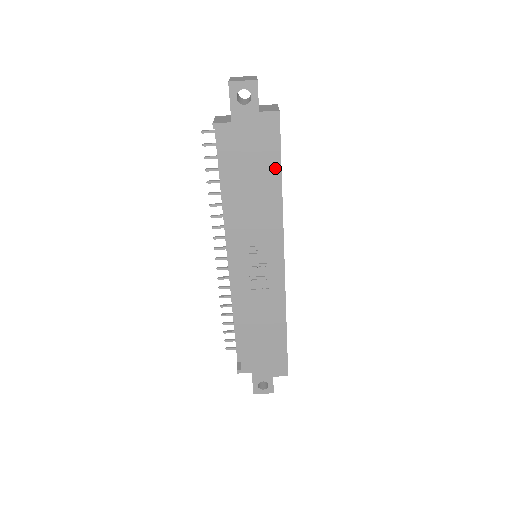
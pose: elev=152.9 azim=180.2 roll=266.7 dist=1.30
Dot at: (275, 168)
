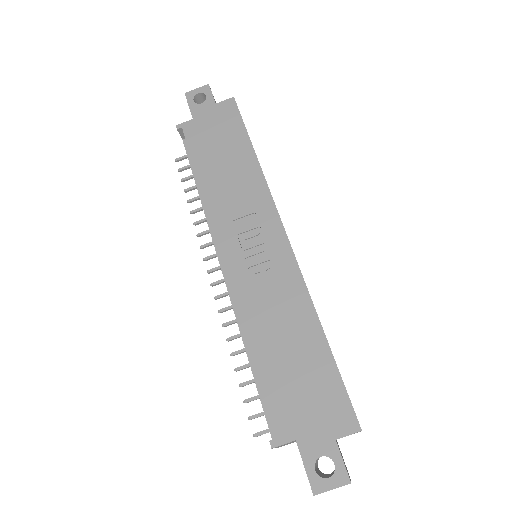
Dot at: (243, 140)
